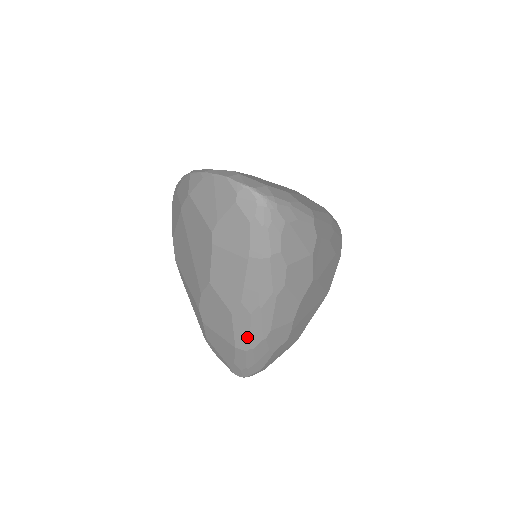
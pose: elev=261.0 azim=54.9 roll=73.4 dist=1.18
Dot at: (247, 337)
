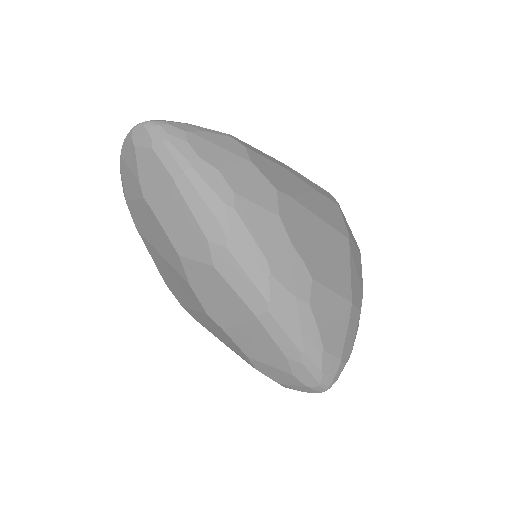
Dot at: (251, 287)
